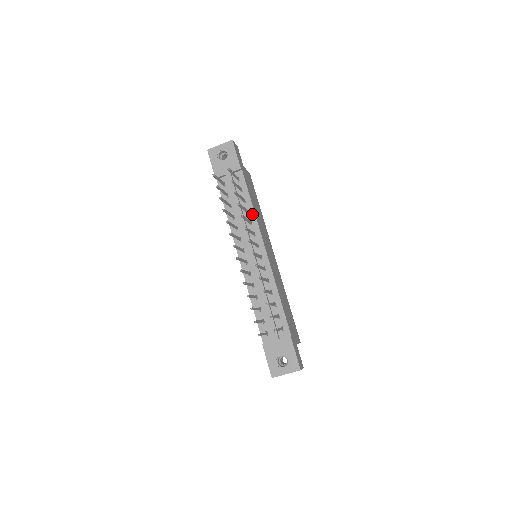
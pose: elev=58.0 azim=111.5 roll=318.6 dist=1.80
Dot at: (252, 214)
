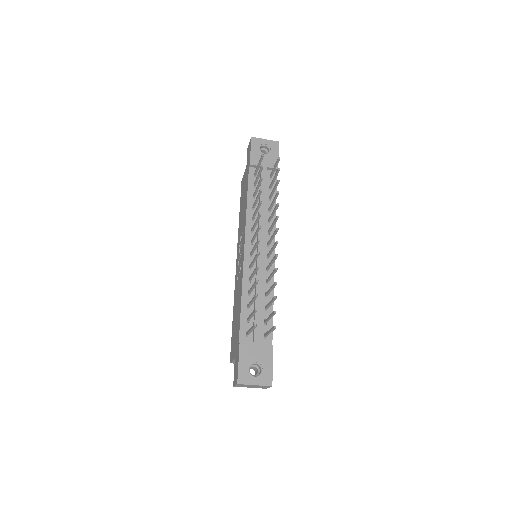
Dot at: occluded
